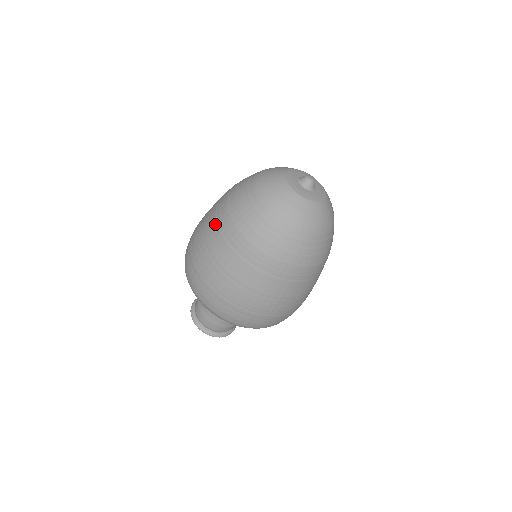
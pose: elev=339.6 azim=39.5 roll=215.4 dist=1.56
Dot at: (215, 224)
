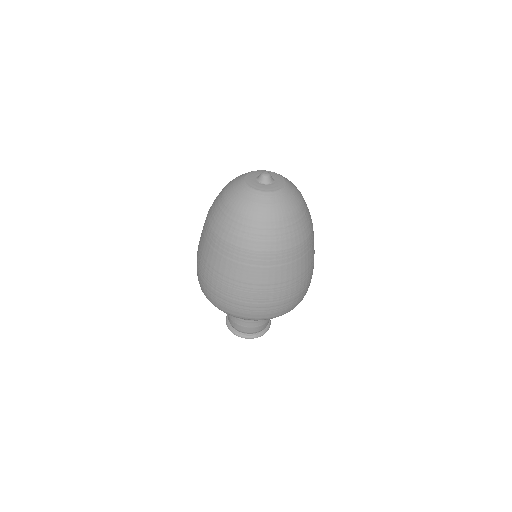
Dot at: occluded
